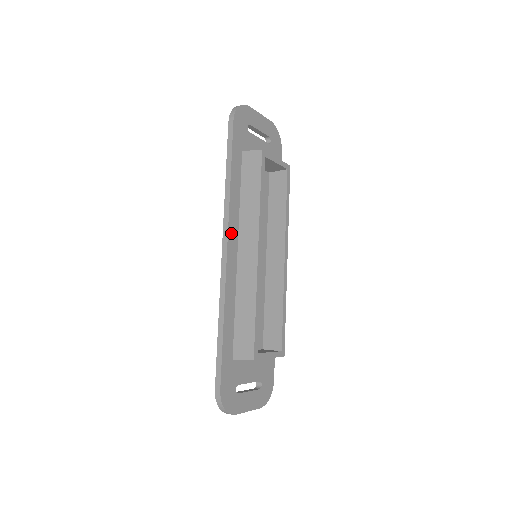
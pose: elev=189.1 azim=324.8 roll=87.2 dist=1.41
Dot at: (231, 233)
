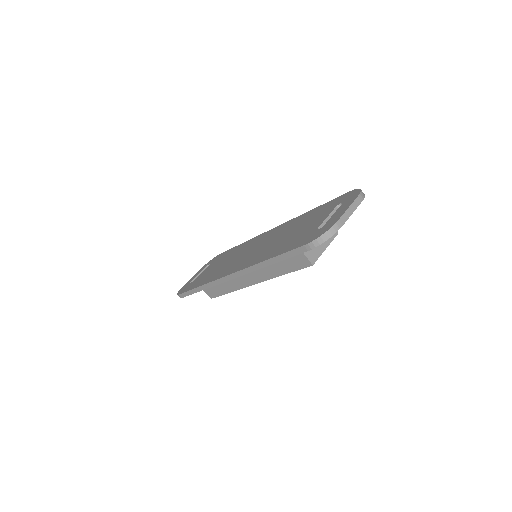
Dot at: occluded
